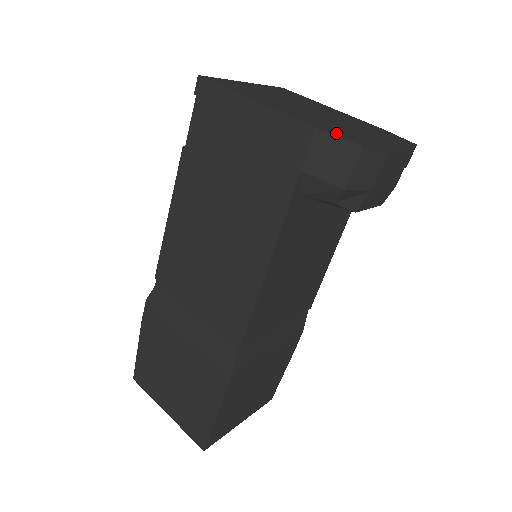
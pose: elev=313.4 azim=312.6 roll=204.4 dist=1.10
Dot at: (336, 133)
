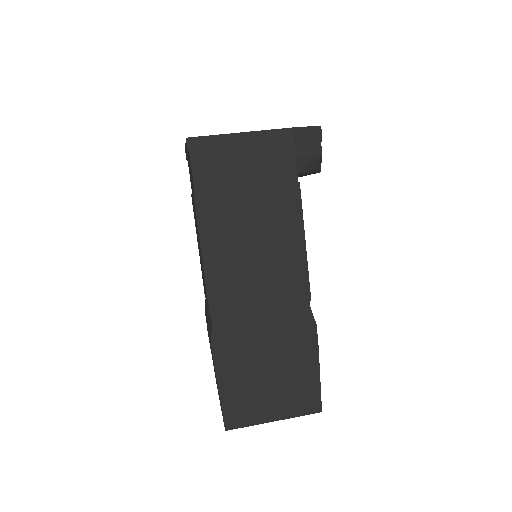
Dot at: occluded
